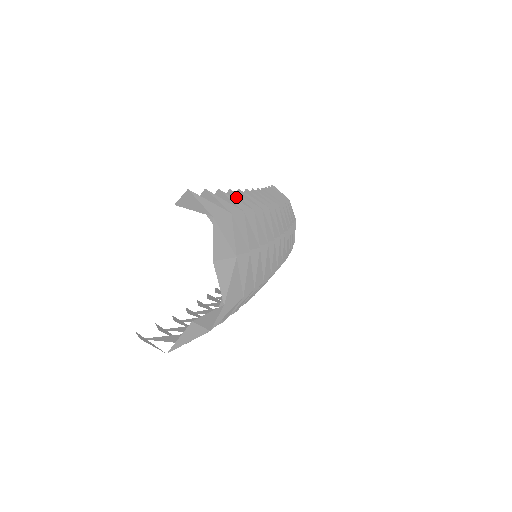
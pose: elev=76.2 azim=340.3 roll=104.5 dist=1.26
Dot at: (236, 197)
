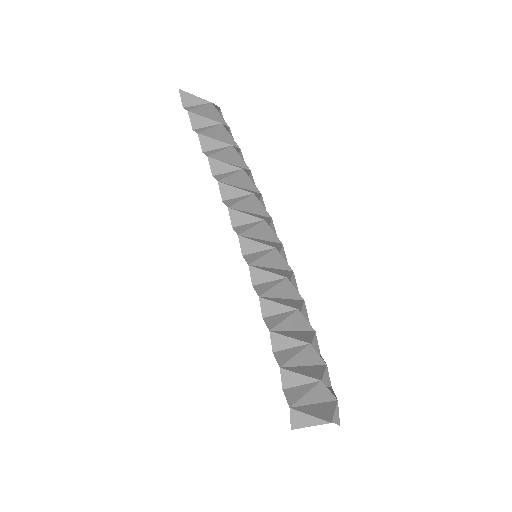
Dot at: (272, 304)
